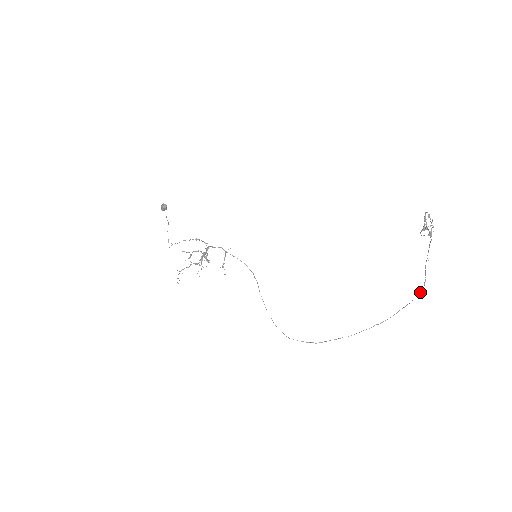
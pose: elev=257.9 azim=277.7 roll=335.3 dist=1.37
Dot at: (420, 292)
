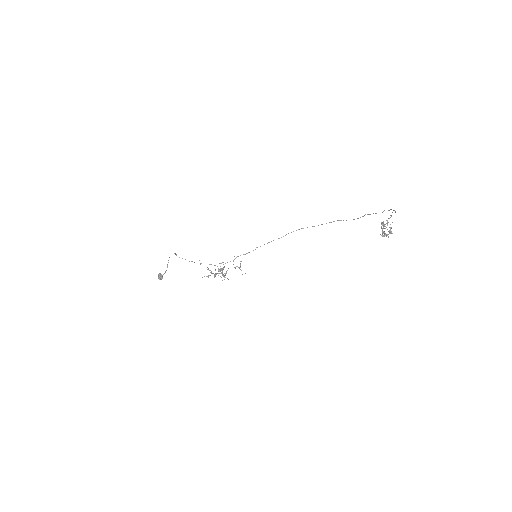
Dot at: occluded
